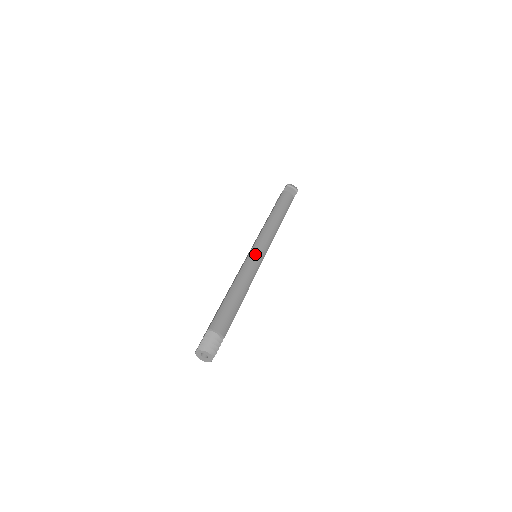
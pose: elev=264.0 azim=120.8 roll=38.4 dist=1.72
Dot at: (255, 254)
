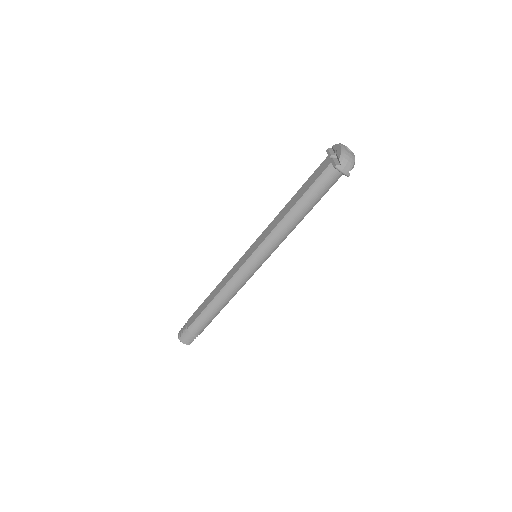
Dot at: (249, 268)
